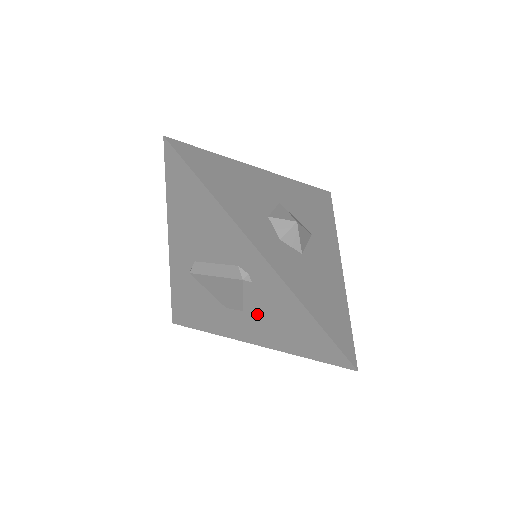
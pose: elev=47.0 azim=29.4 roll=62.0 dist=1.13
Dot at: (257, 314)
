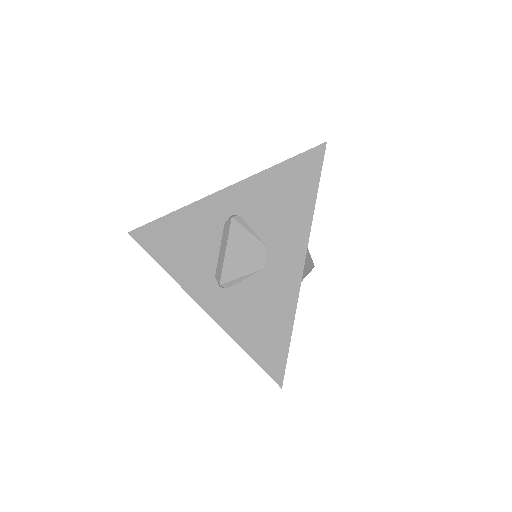
Dot at: (271, 229)
